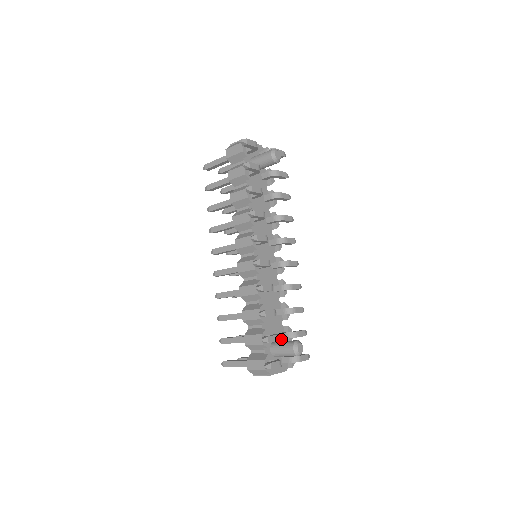
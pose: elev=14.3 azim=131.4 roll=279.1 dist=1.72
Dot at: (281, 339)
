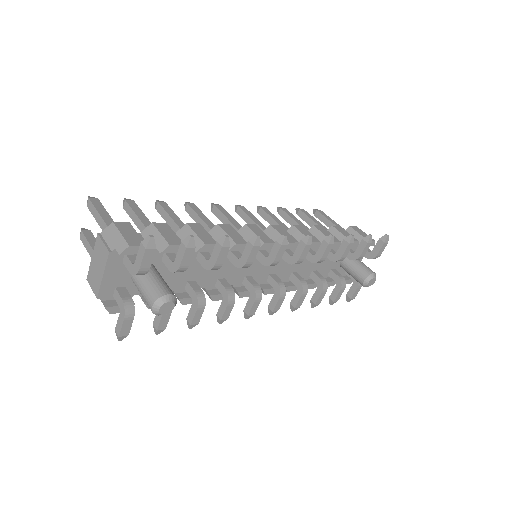
Dot at: occluded
